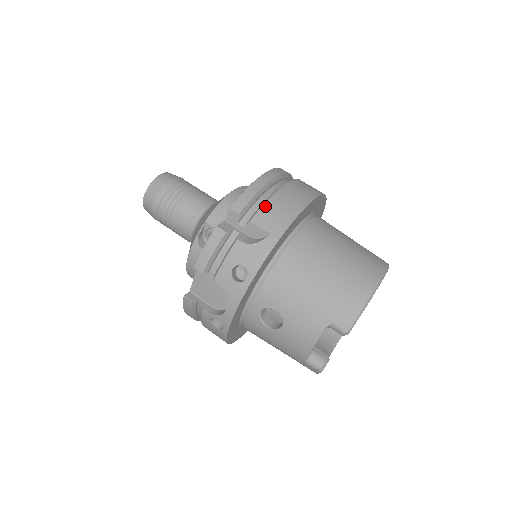
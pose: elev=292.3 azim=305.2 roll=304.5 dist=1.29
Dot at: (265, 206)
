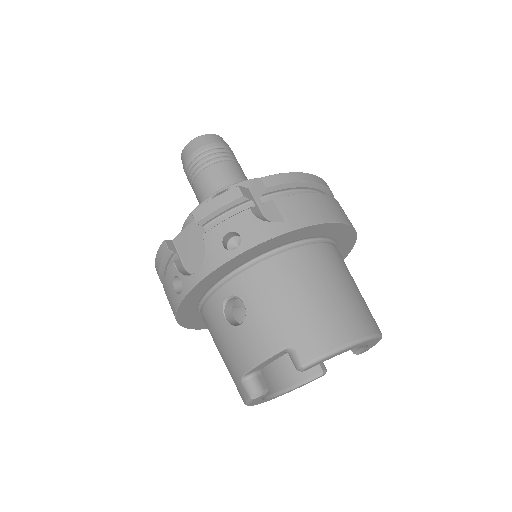
Dot at: (295, 196)
